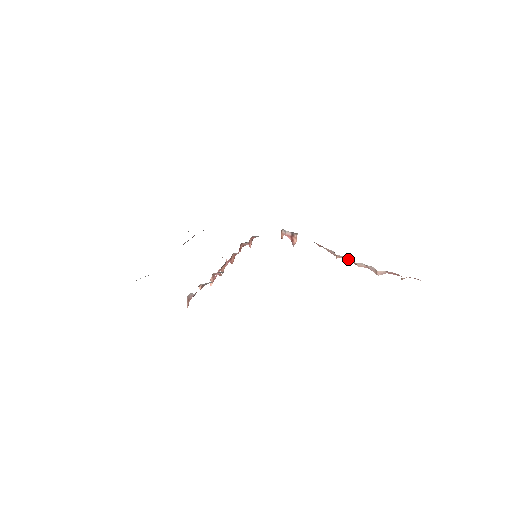
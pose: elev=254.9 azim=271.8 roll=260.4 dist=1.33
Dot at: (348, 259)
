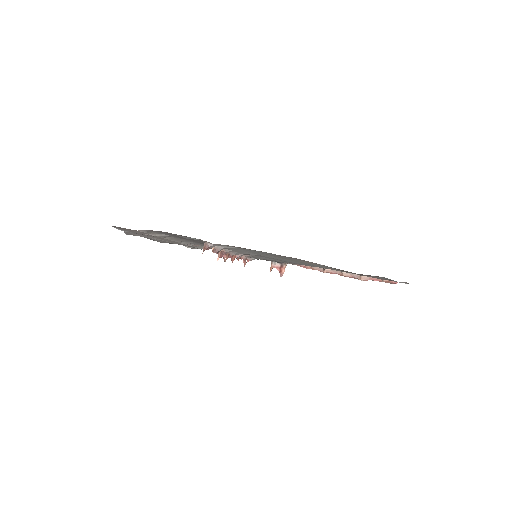
Dot at: (335, 271)
